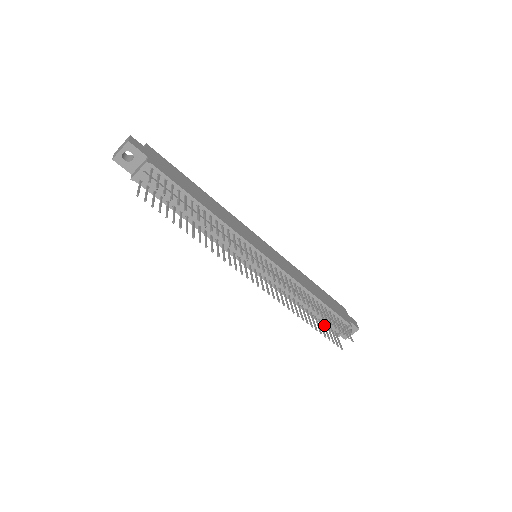
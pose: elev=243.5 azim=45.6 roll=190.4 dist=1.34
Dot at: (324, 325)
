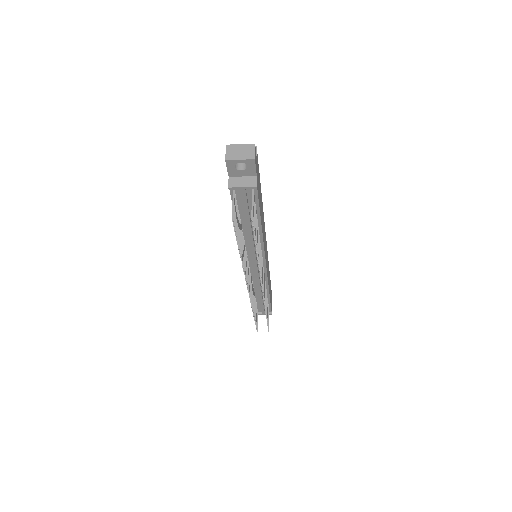
Dot at: occluded
